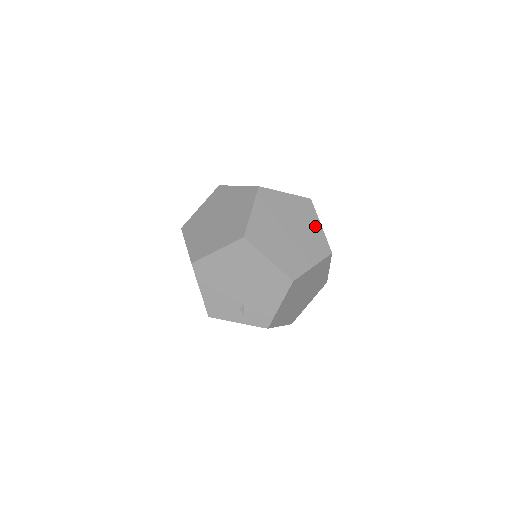
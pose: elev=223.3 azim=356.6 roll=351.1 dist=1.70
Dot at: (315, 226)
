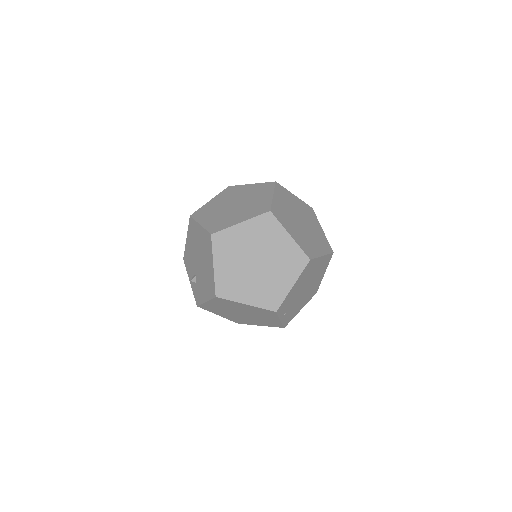
Dot at: (286, 281)
